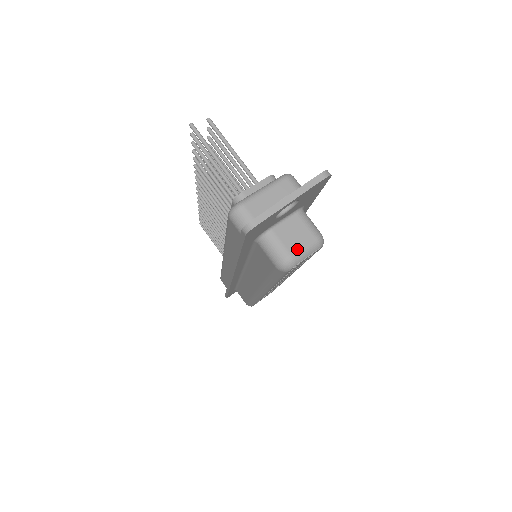
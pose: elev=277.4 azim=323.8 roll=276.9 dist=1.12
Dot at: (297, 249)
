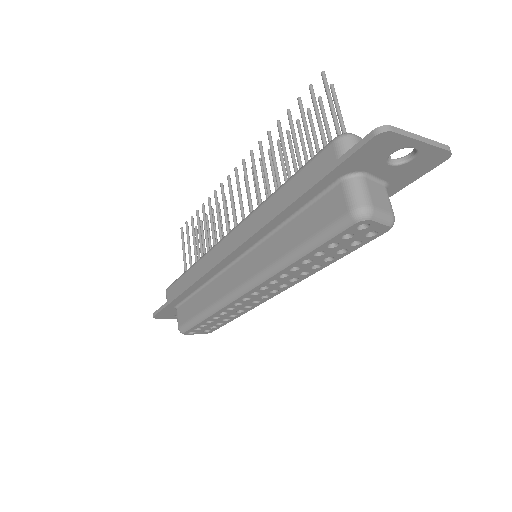
Dot at: (378, 207)
